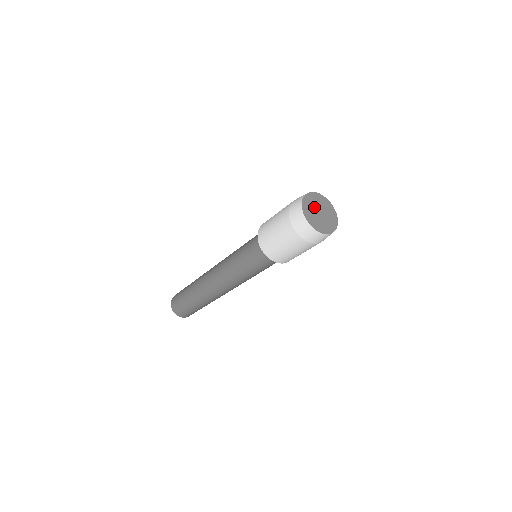
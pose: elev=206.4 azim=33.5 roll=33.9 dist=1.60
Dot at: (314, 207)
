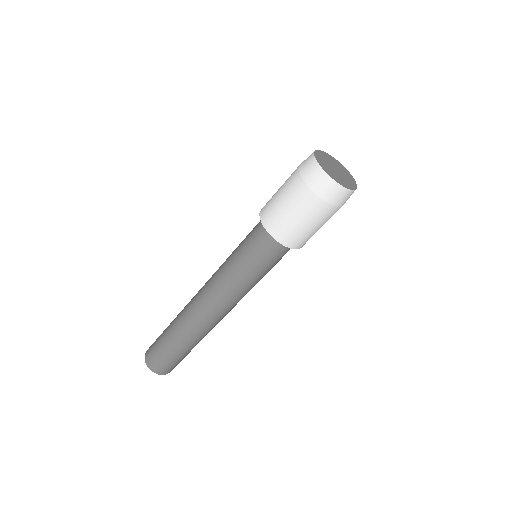
Dot at: (328, 163)
